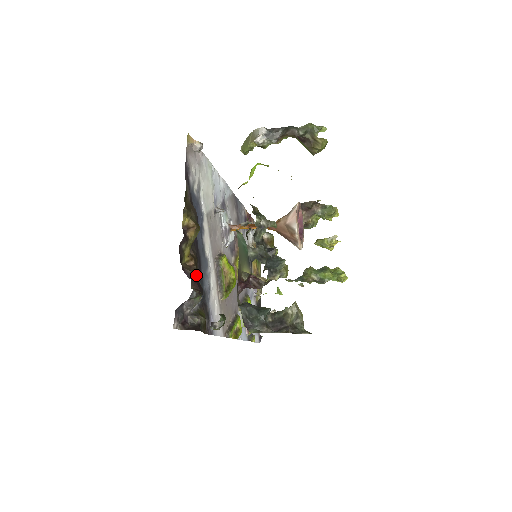
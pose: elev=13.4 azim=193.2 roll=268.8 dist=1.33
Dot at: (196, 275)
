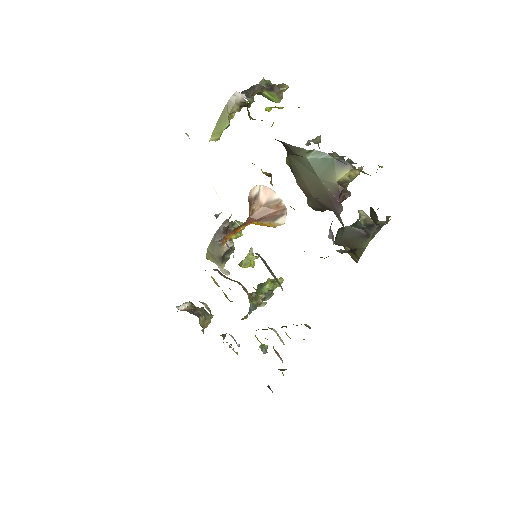
Dot at: occluded
